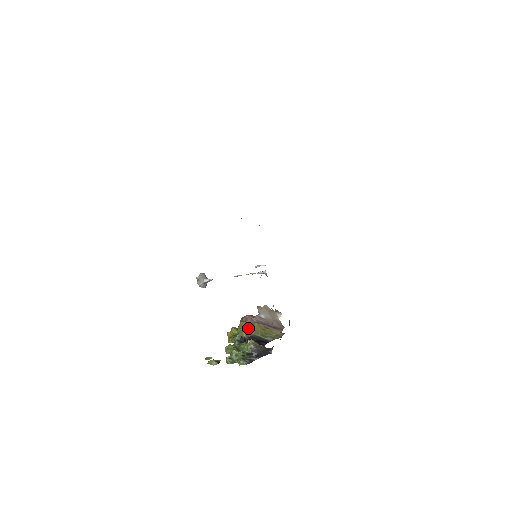
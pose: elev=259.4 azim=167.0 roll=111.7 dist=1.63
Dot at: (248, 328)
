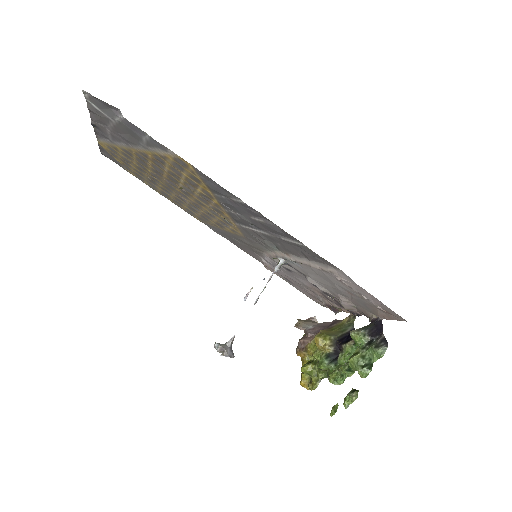
Dot at: (324, 338)
